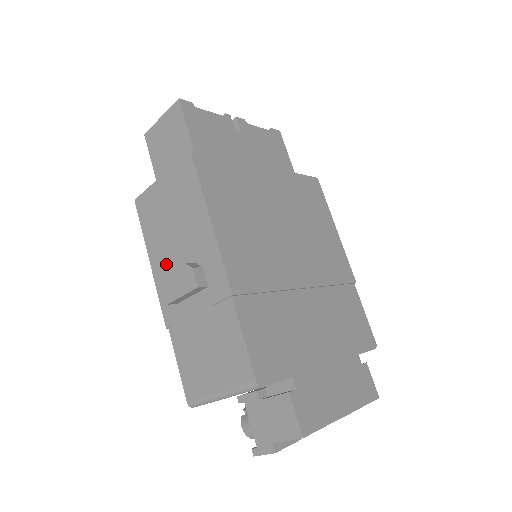
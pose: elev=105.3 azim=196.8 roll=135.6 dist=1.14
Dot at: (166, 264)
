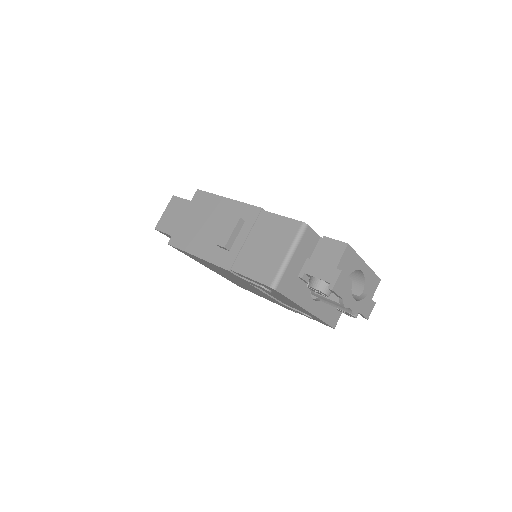
Dot at: (210, 244)
